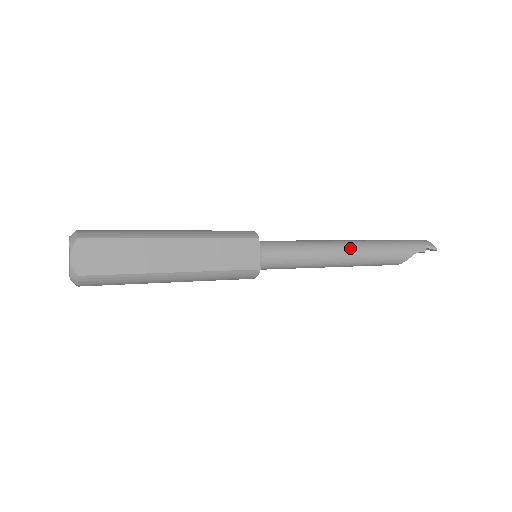
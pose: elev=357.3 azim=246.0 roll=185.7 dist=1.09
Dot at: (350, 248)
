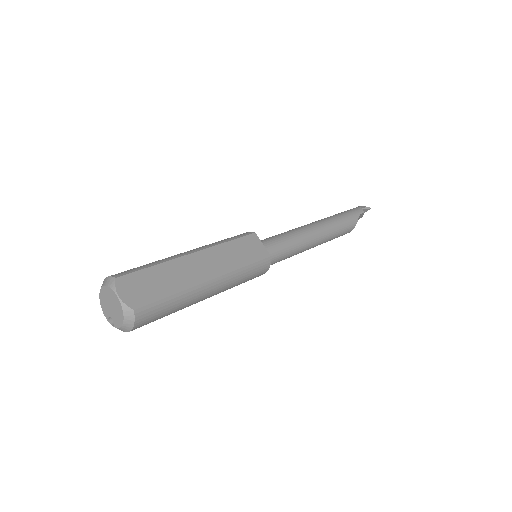
Dot at: (317, 225)
